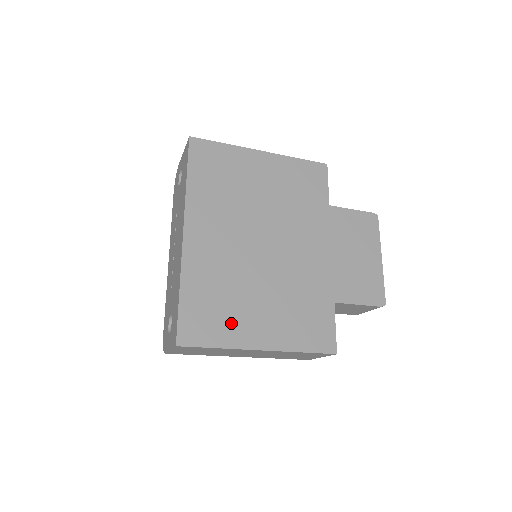
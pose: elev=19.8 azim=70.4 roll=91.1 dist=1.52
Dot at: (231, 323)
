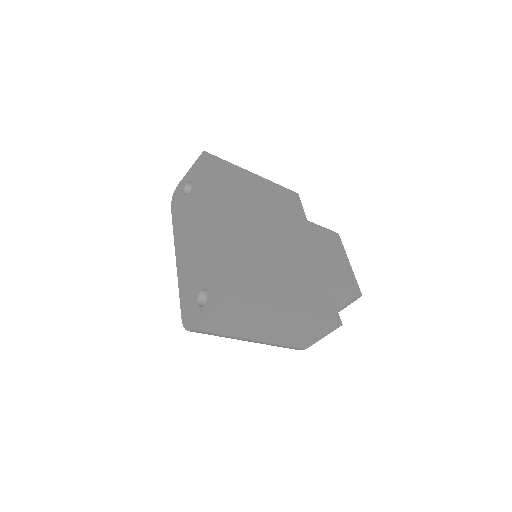
Dot at: (265, 288)
